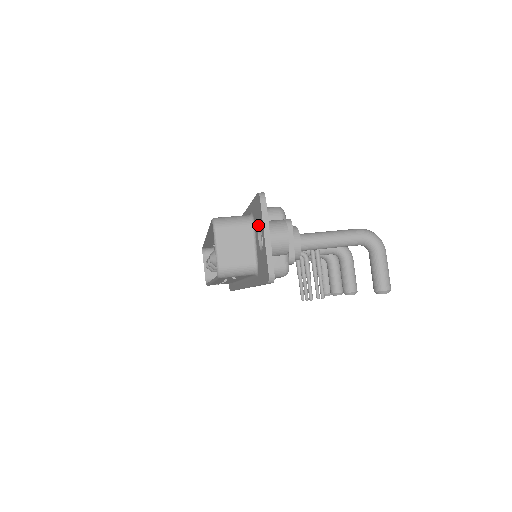
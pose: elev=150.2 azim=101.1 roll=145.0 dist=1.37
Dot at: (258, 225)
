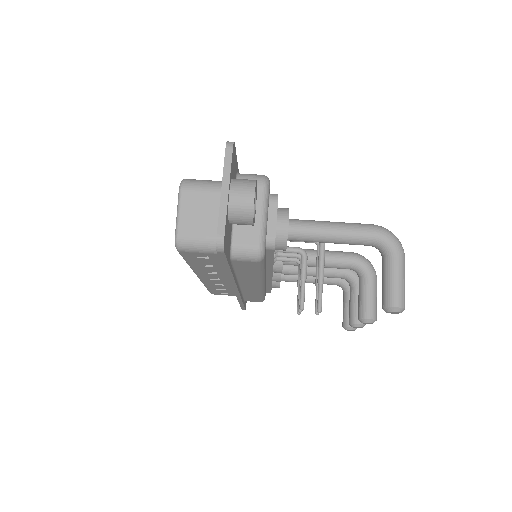
Dot at: occluded
